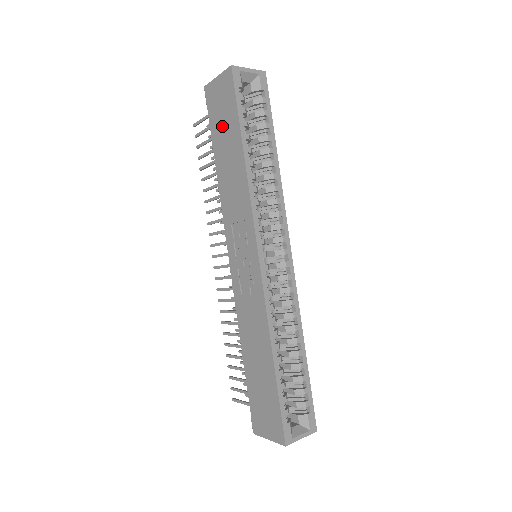
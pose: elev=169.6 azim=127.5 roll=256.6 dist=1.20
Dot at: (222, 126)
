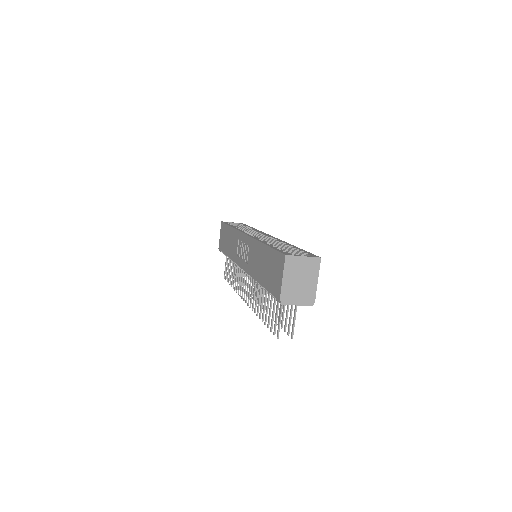
Dot at: (225, 240)
